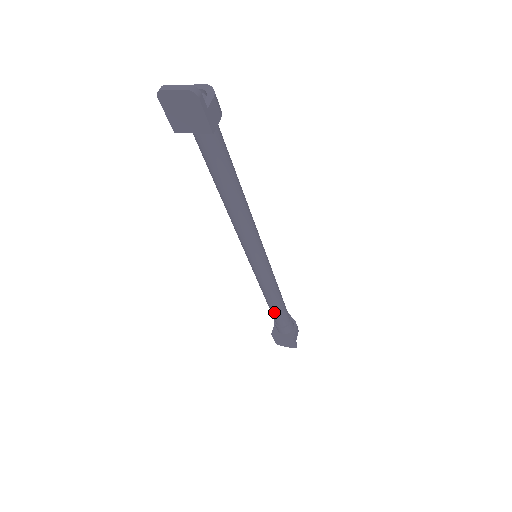
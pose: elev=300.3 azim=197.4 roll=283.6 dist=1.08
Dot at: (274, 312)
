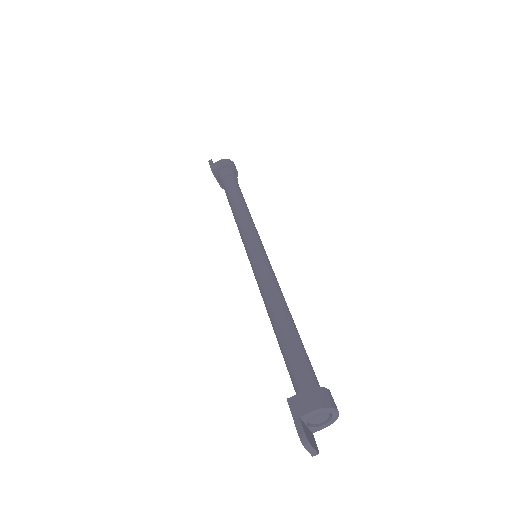
Dot at: occluded
